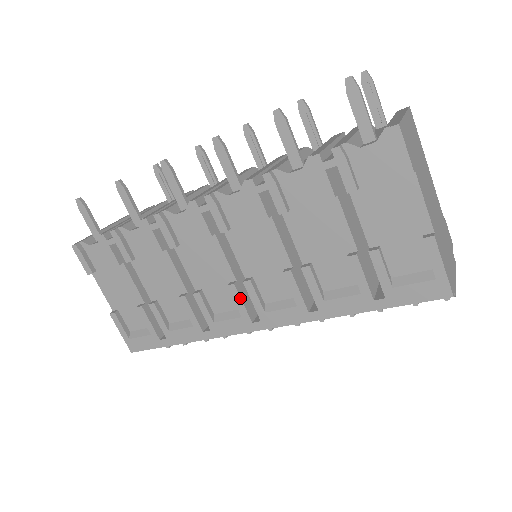
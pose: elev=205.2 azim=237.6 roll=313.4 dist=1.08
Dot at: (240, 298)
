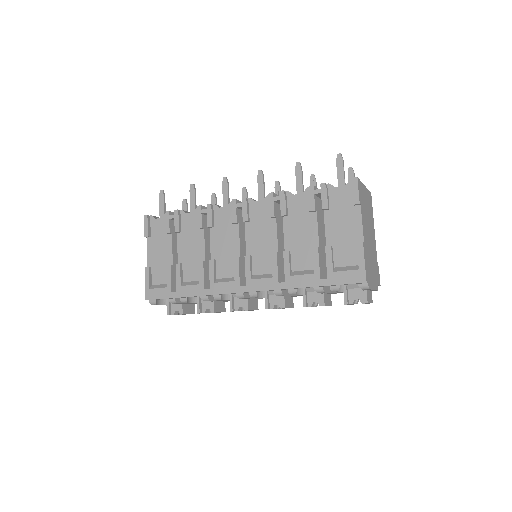
Dot at: (239, 267)
